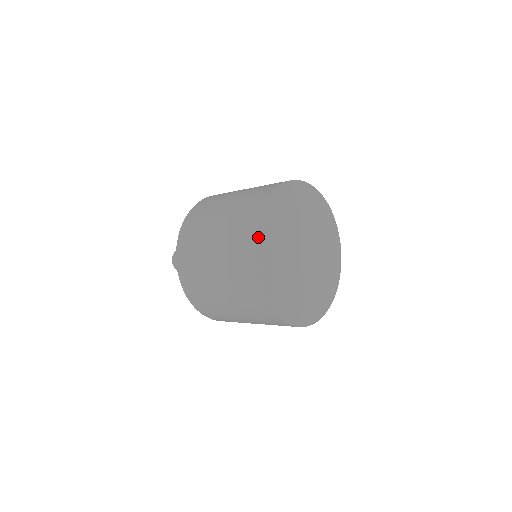
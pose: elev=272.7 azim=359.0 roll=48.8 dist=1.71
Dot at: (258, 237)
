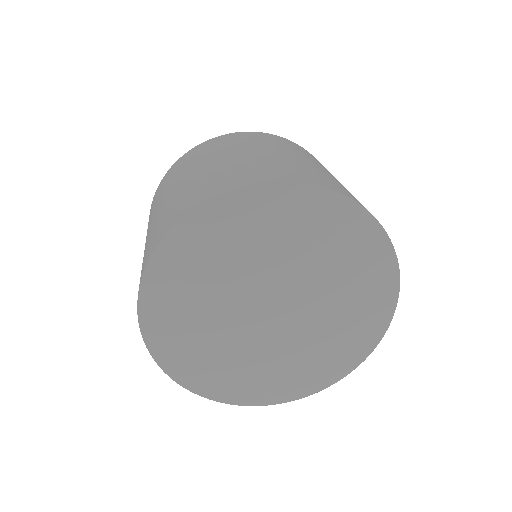
Dot at: (163, 363)
